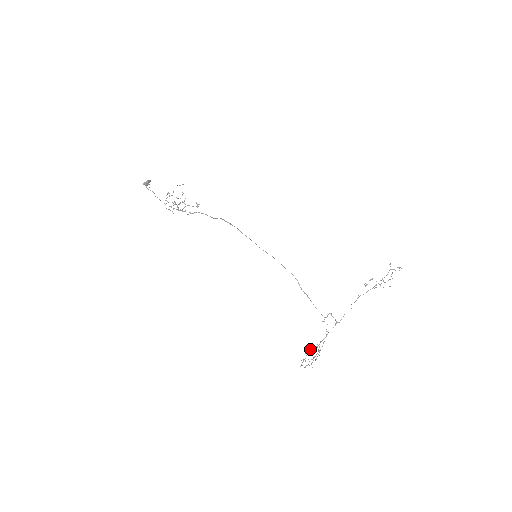
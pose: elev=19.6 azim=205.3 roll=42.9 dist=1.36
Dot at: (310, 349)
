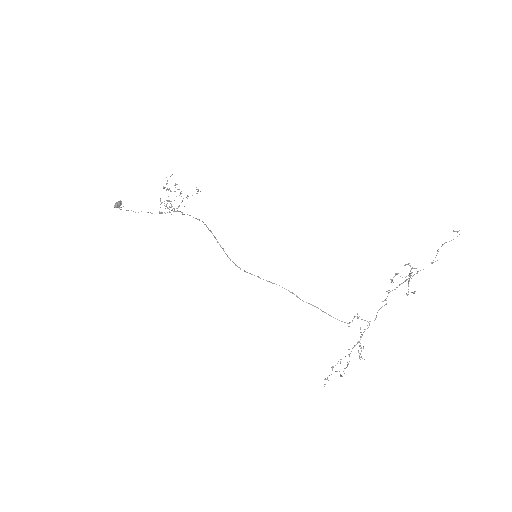
Dot at: occluded
